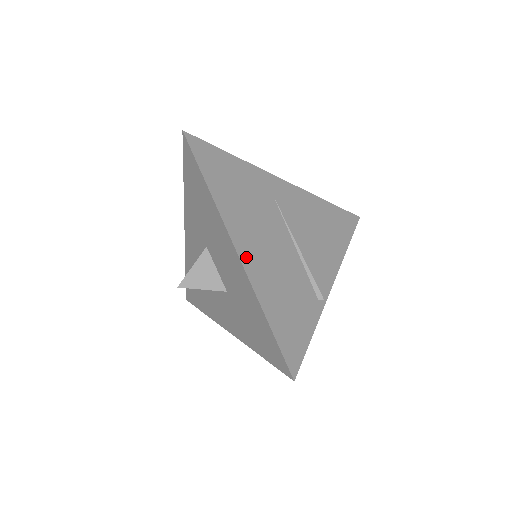
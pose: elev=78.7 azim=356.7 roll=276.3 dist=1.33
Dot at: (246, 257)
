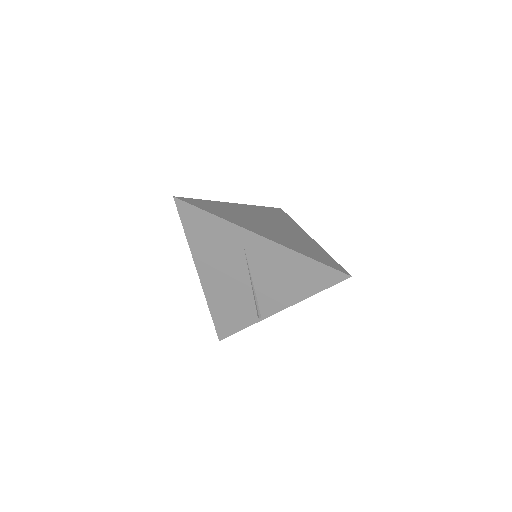
Dot at: (205, 281)
